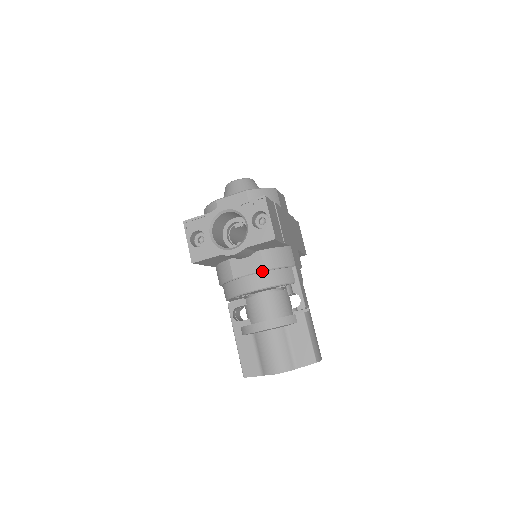
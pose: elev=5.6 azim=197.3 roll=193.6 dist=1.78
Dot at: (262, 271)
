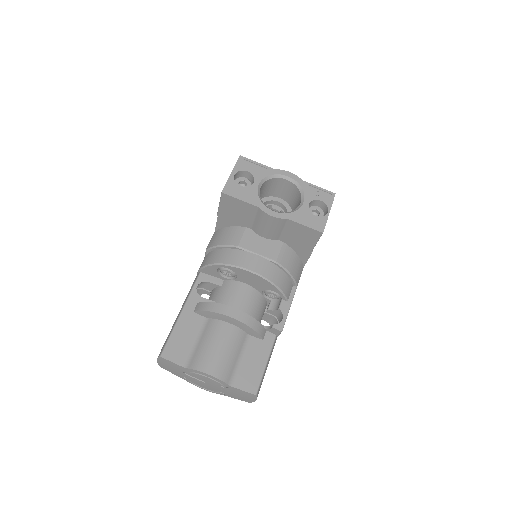
Dot at: (273, 260)
